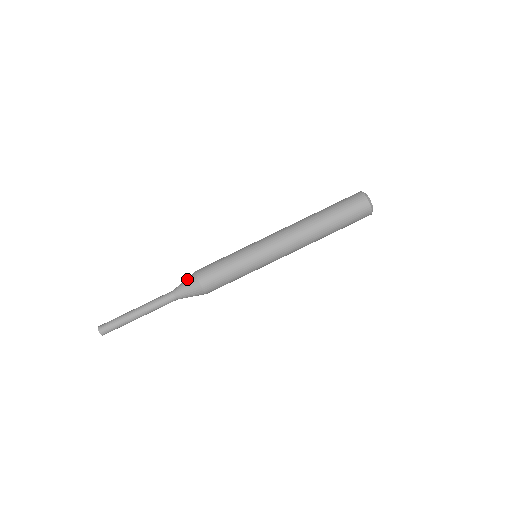
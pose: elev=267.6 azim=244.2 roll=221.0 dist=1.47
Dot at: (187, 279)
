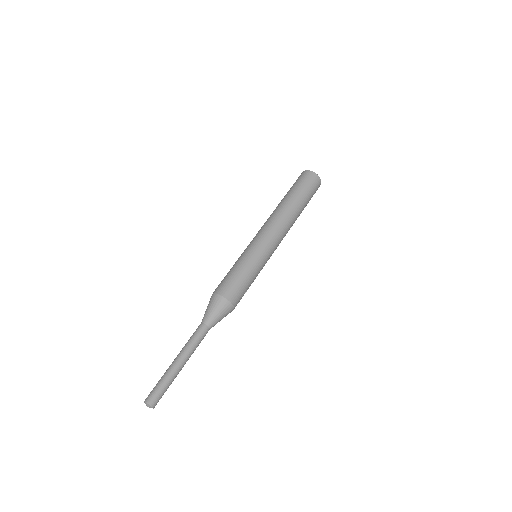
Dot at: occluded
